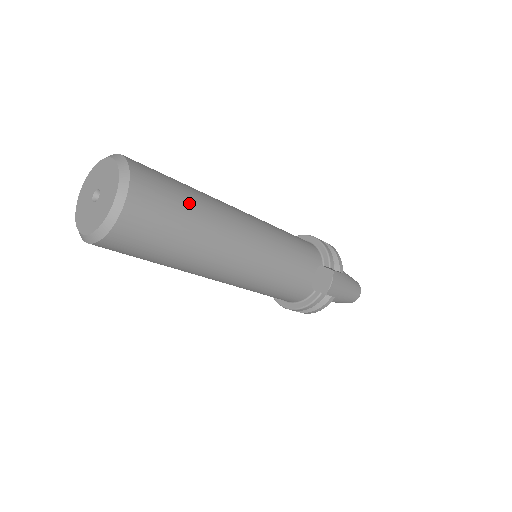
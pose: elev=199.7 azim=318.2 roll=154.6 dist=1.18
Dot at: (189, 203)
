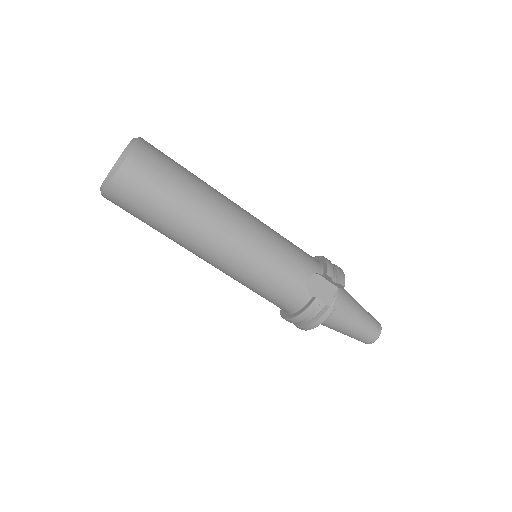
Dot at: (183, 175)
